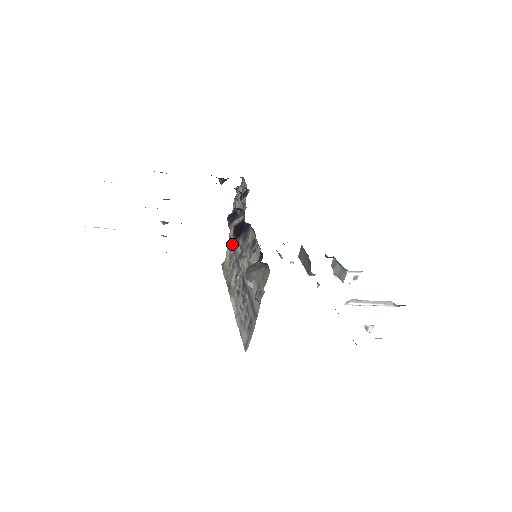
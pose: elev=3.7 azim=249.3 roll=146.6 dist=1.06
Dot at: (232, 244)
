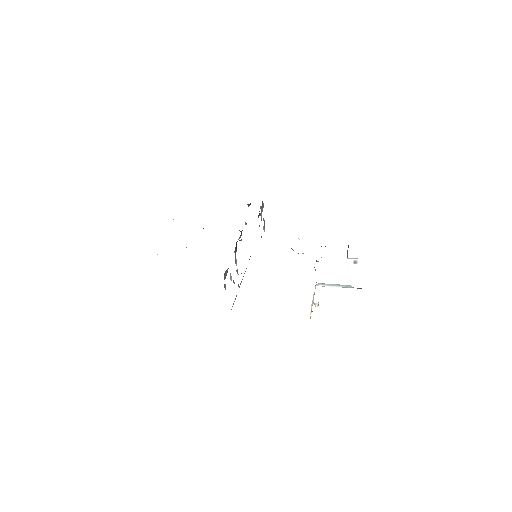
Dot at: occluded
